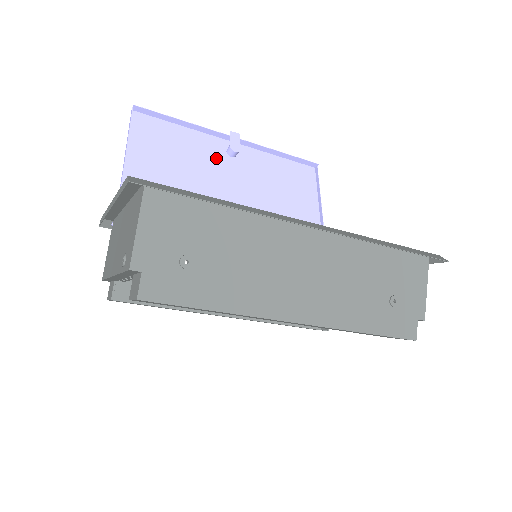
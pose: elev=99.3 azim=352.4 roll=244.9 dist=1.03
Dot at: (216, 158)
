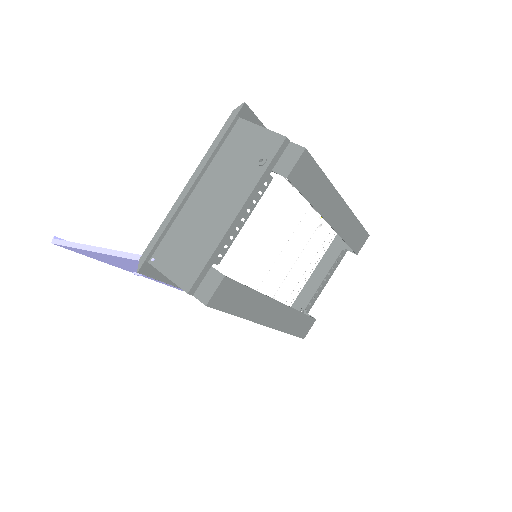
Dot at: (136, 271)
